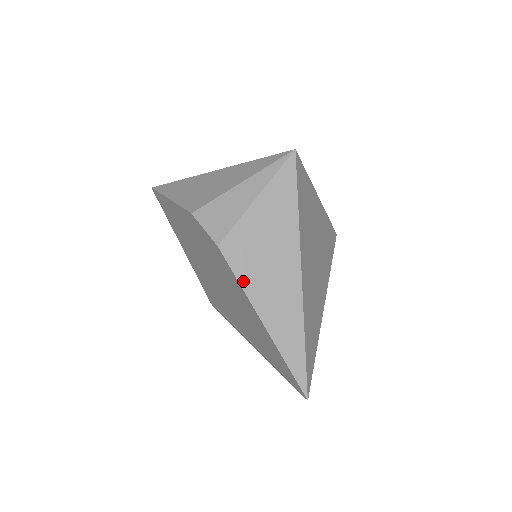
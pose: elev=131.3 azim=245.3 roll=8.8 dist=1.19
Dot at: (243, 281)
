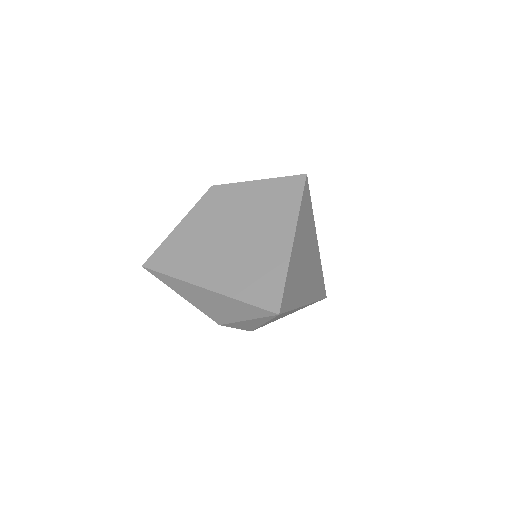
Dot at: occluded
